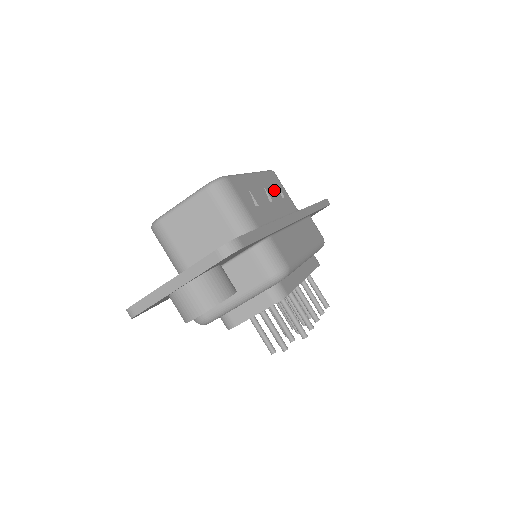
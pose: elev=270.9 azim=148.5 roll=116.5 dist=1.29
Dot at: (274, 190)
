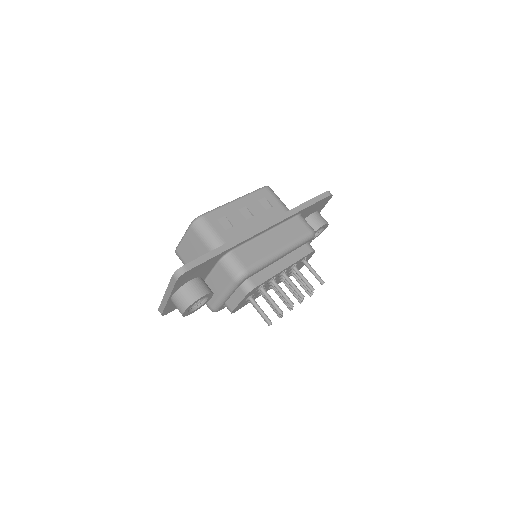
Dot at: (260, 205)
